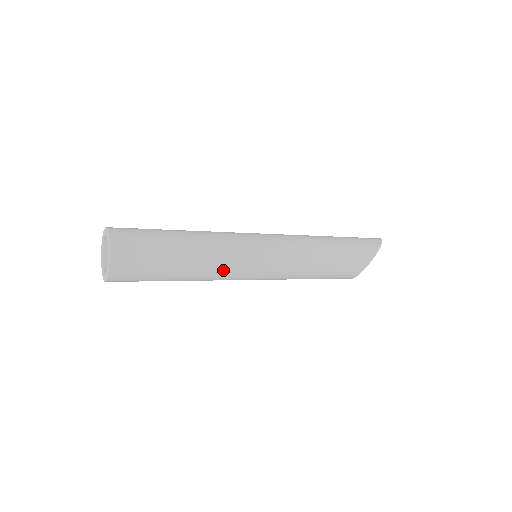
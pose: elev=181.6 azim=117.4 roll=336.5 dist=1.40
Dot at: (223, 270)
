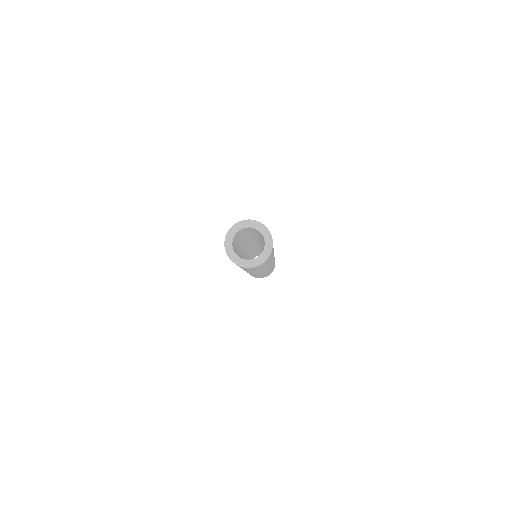
Dot at: occluded
